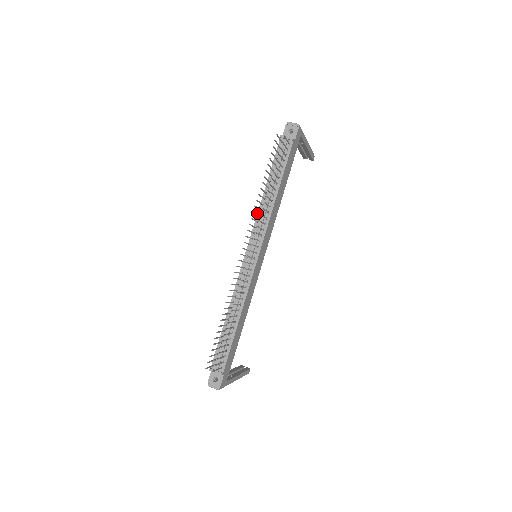
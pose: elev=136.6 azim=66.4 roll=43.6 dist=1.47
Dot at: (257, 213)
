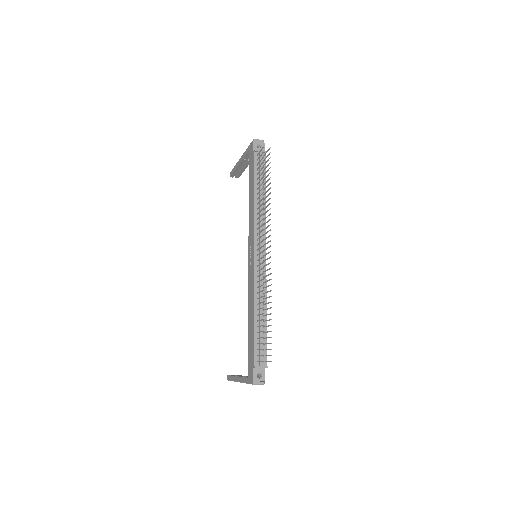
Dot at: (254, 217)
